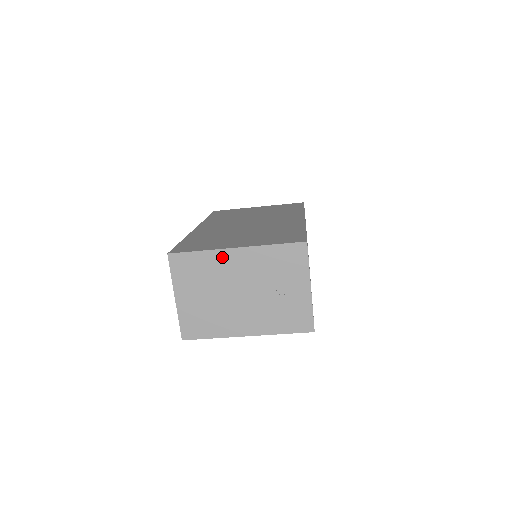
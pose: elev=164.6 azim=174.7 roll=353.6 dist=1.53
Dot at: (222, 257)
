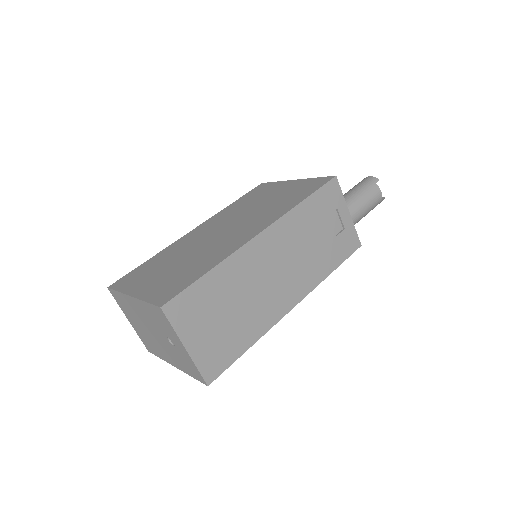
Dot at: (129, 301)
